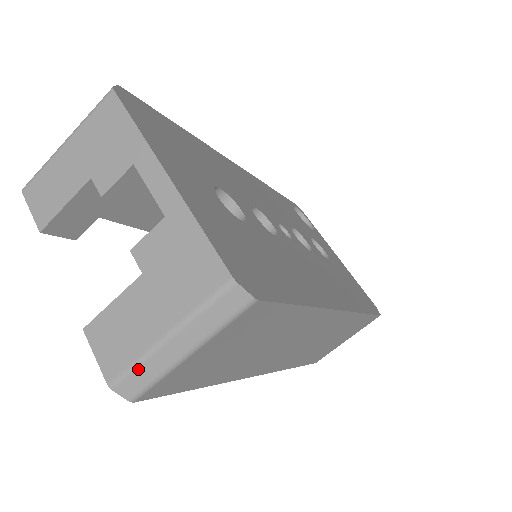
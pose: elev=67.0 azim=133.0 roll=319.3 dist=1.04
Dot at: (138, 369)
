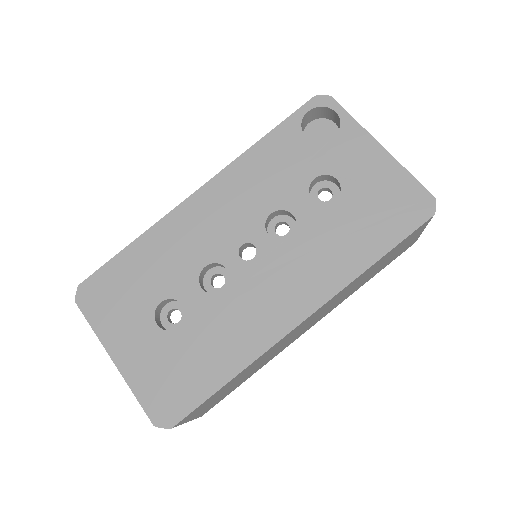
Dot at: occluded
